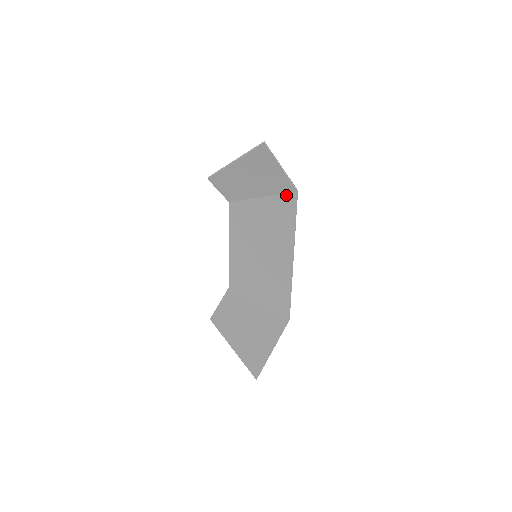
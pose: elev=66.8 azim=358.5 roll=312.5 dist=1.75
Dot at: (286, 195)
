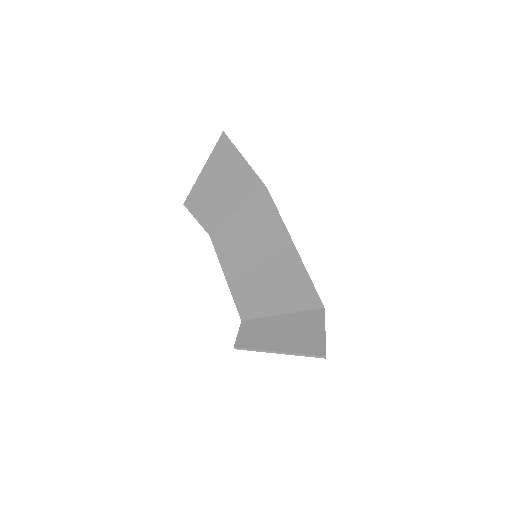
Dot at: (259, 196)
